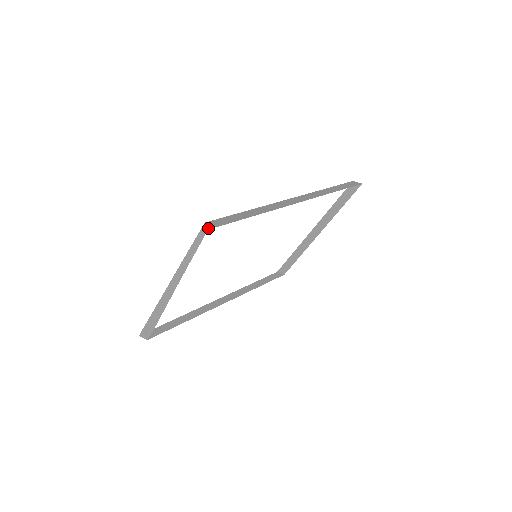
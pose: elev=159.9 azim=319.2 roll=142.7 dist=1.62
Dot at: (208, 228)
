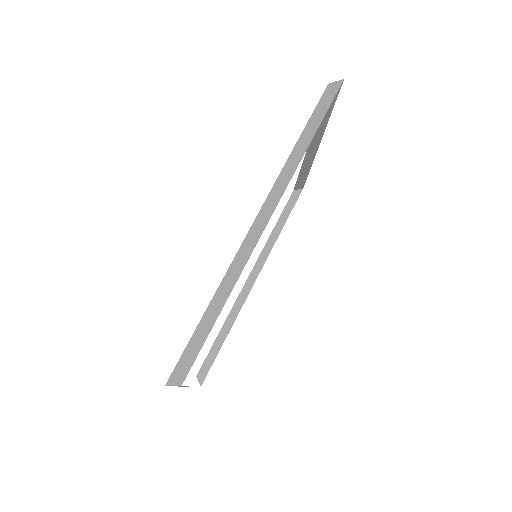
Dot at: occluded
